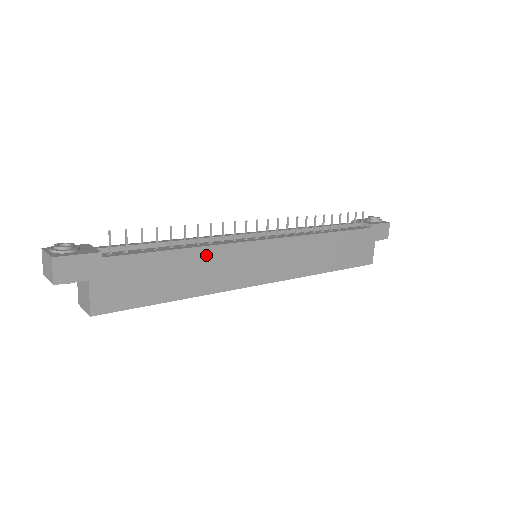
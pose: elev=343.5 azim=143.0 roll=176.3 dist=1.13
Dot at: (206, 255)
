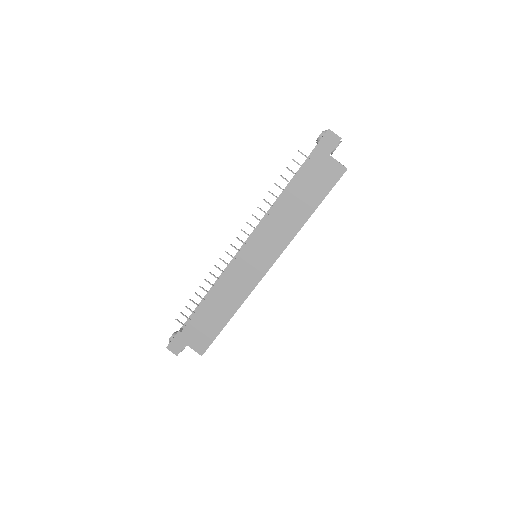
Dot at: (220, 290)
